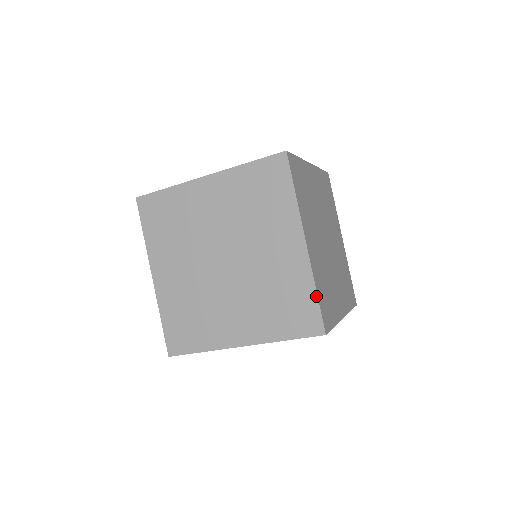
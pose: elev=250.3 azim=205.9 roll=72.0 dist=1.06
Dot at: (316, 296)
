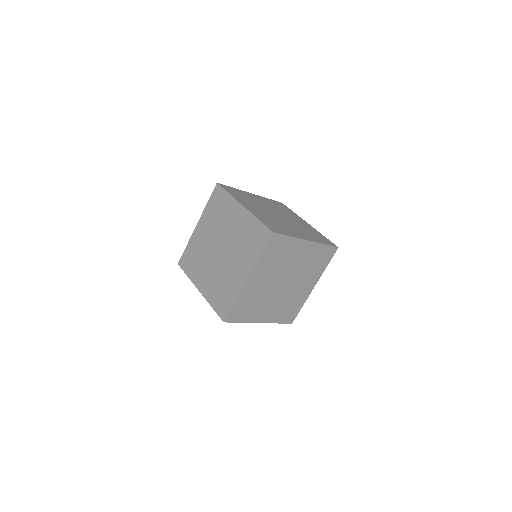
Dot at: (233, 304)
